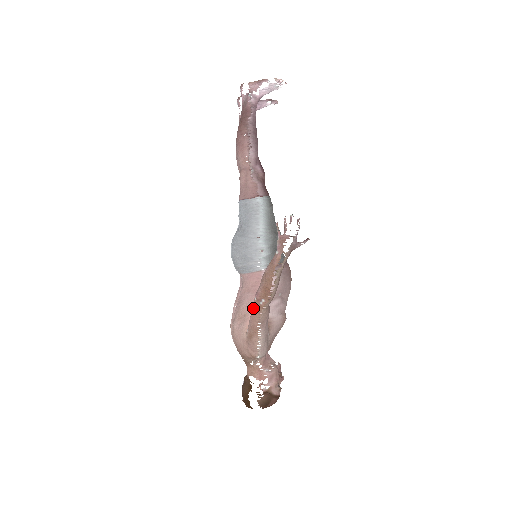
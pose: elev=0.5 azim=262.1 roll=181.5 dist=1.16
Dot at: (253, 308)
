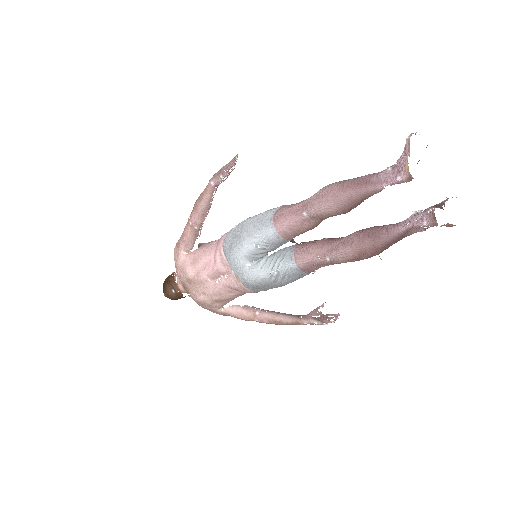
Dot at: (248, 320)
